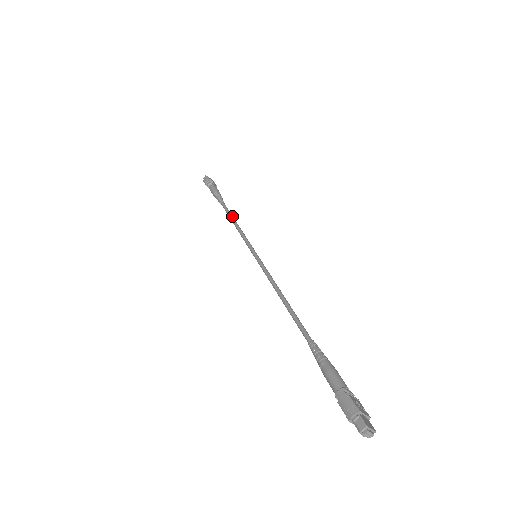
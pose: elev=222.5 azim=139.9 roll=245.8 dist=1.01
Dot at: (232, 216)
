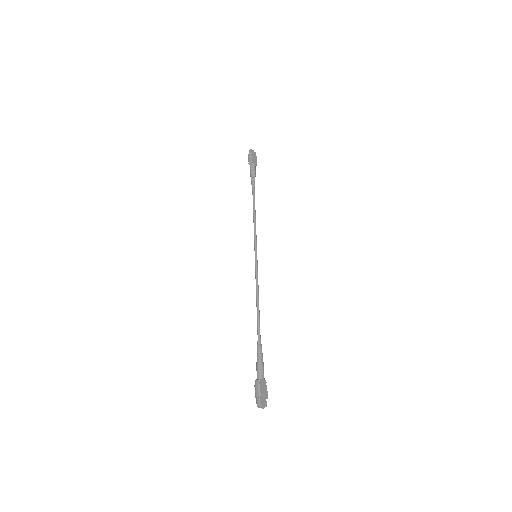
Dot at: (254, 207)
